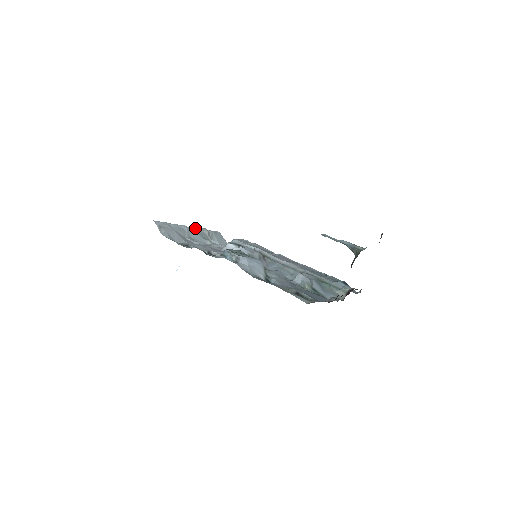
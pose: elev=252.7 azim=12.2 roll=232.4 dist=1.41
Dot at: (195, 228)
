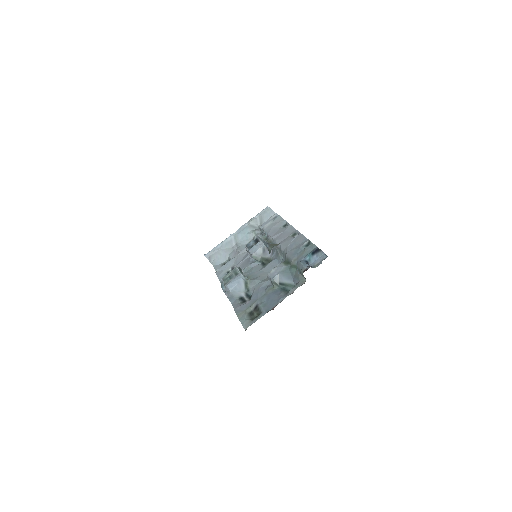
Dot at: (242, 227)
